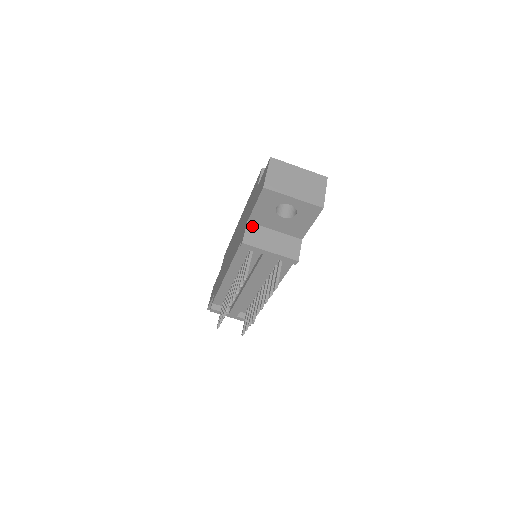
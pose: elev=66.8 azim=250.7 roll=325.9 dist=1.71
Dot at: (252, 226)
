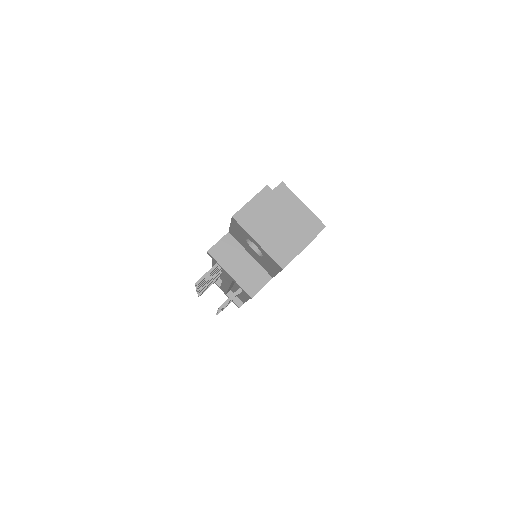
Dot at: (230, 239)
